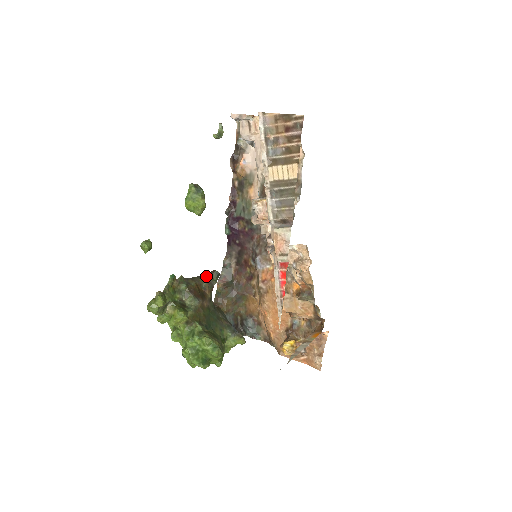
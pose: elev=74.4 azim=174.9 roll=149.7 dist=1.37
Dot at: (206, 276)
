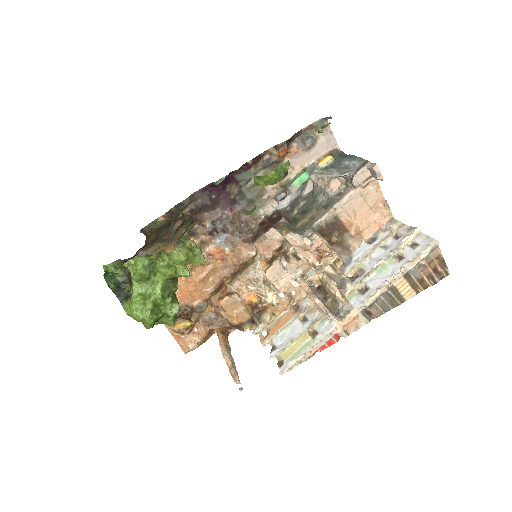
Dot at: (184, 217)
